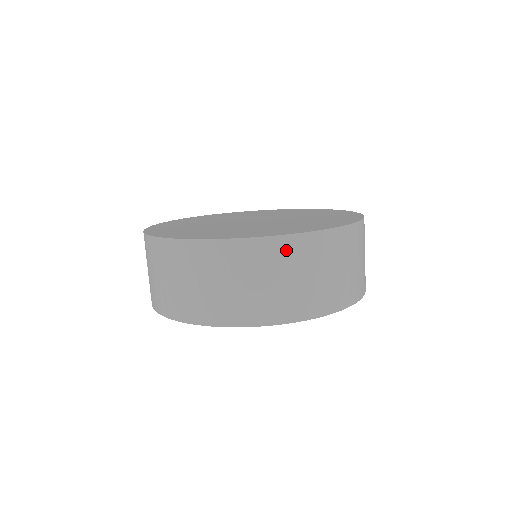
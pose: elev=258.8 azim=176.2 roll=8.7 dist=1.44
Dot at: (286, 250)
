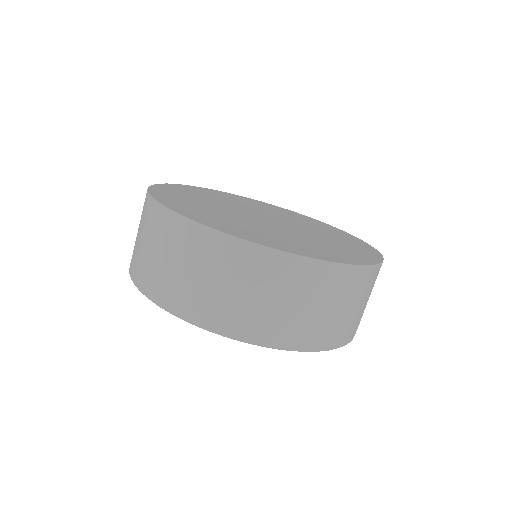
Dot at: (164, 223)
